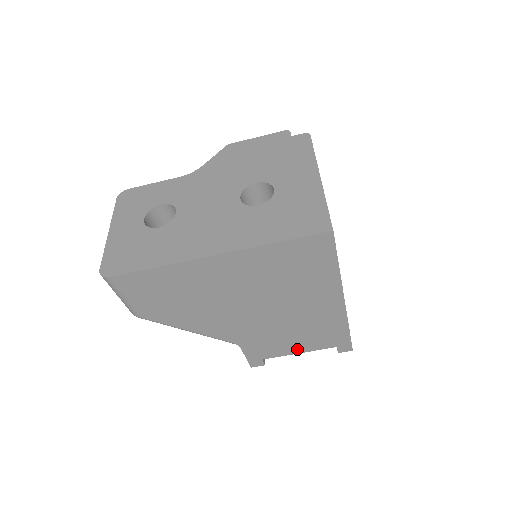
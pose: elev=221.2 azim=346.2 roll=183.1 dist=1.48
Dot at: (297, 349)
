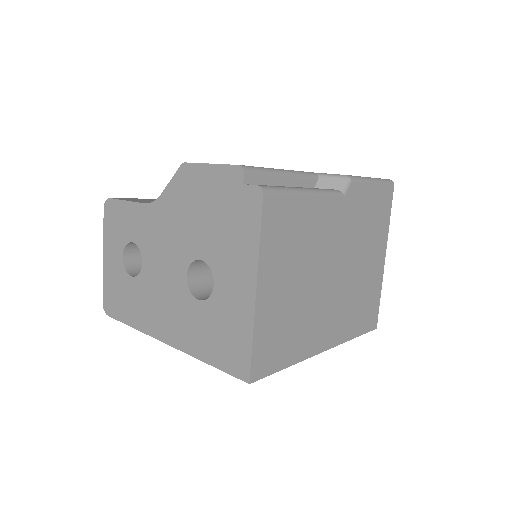
Dot at: occluded
